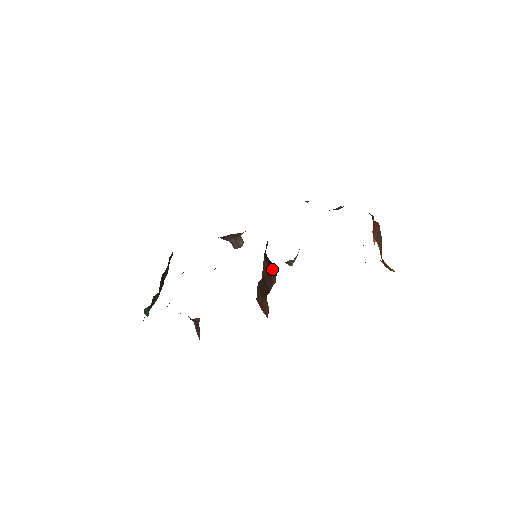
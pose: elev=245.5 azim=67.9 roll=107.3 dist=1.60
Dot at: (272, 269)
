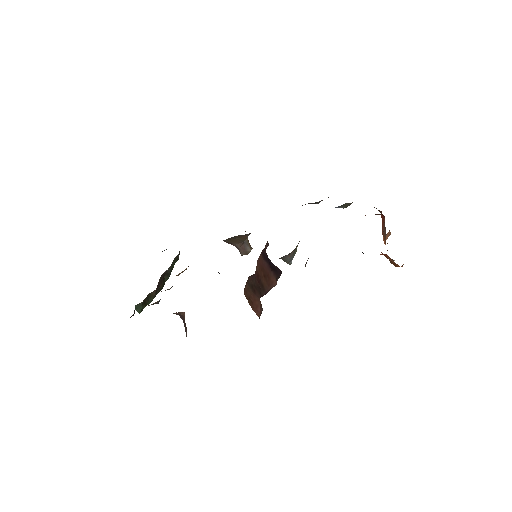
Dot at: (272, 270)
